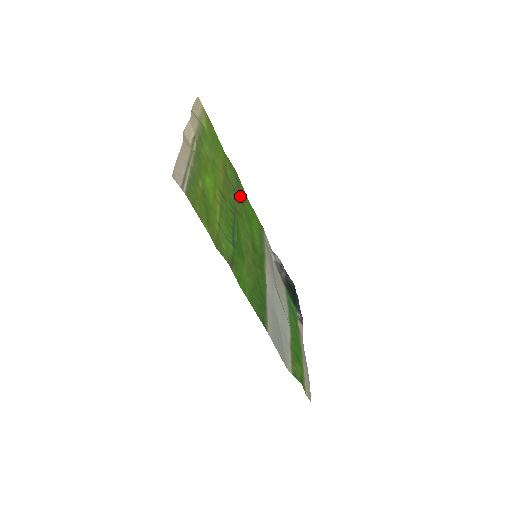
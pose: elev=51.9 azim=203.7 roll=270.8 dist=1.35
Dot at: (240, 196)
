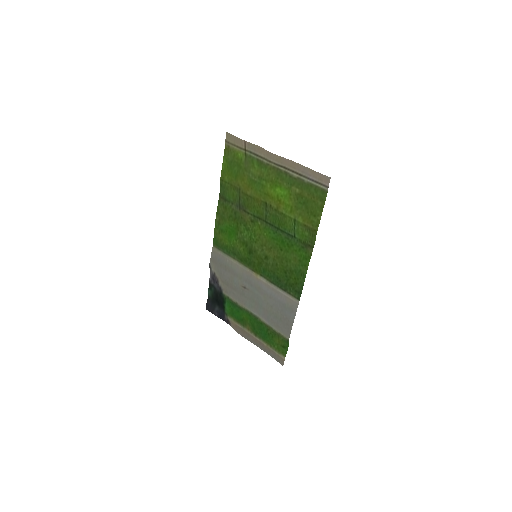
Dot at: (231, 213)
